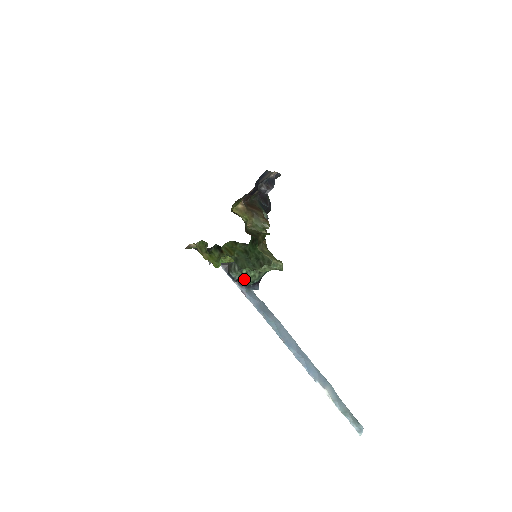
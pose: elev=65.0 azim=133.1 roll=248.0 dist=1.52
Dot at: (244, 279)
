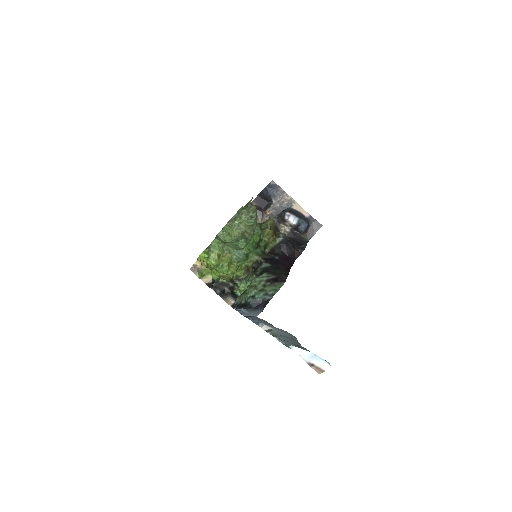
Dot at: (246, 300)
